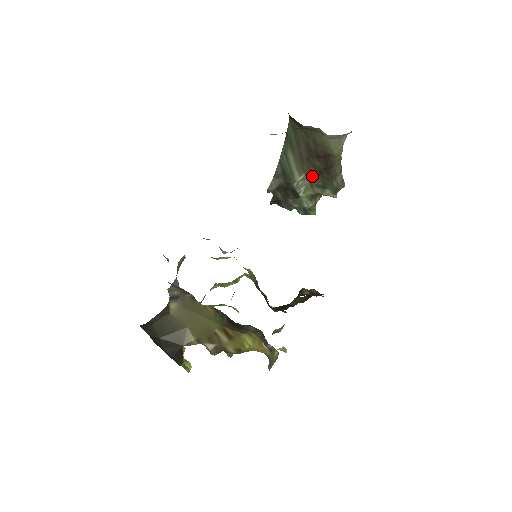
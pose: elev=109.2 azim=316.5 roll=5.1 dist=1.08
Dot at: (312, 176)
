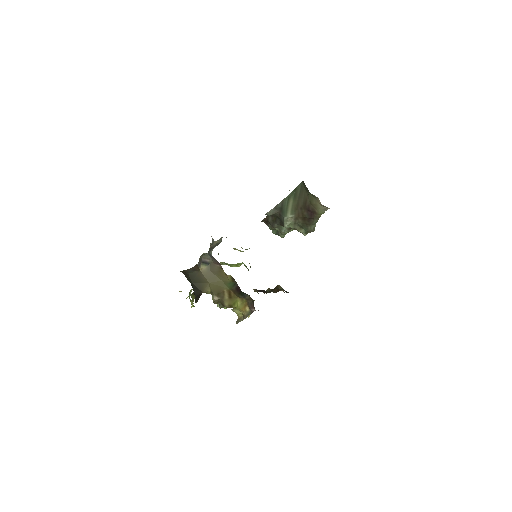
Dot at: (298, 218)
